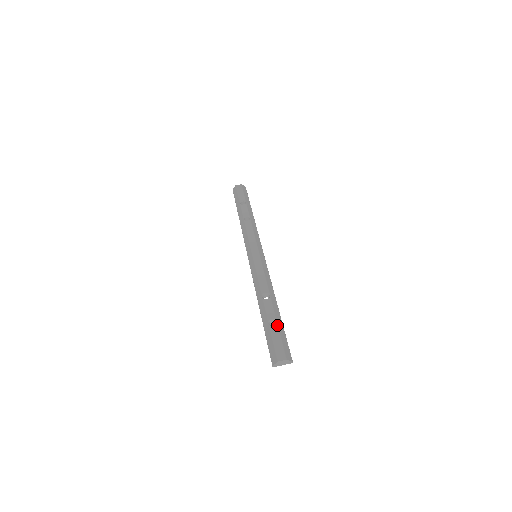
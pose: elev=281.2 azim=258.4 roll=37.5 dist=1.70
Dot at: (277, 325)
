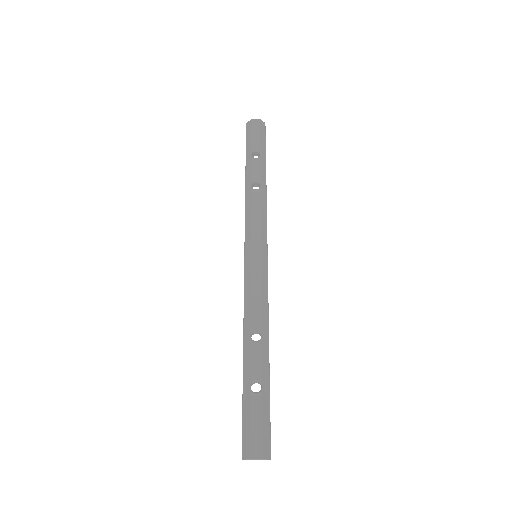
Dot at: (261, 393)
